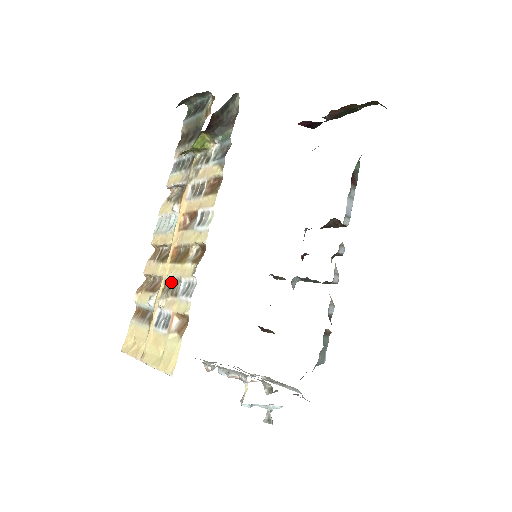
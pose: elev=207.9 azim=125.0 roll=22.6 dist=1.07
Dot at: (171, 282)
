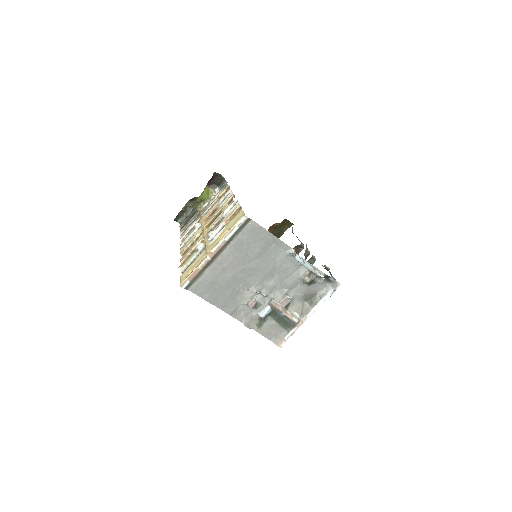
Dot at: occluded
